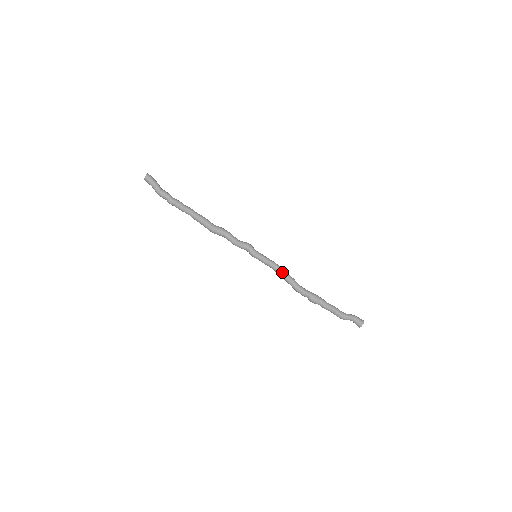
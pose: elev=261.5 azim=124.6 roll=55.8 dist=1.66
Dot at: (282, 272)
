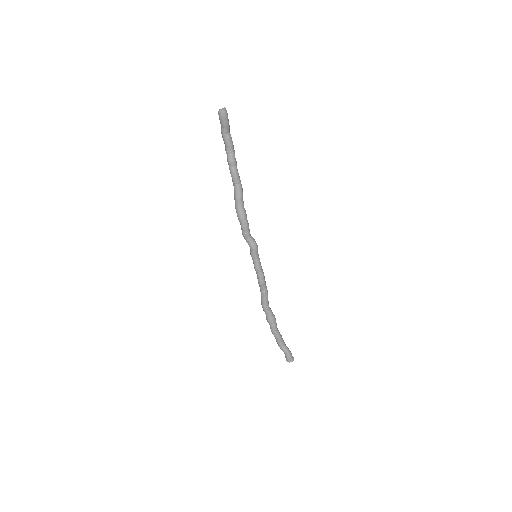
Dot at: (261, 286)
